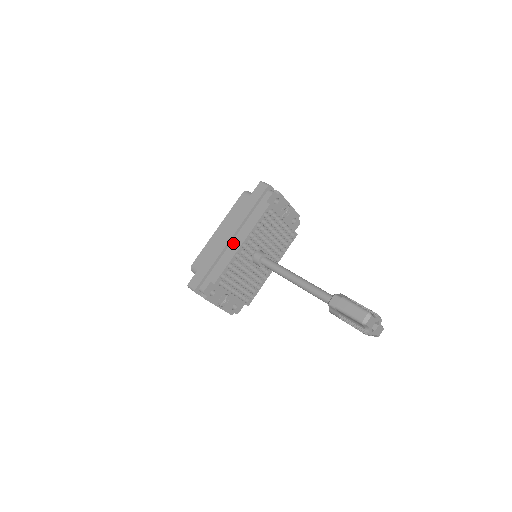
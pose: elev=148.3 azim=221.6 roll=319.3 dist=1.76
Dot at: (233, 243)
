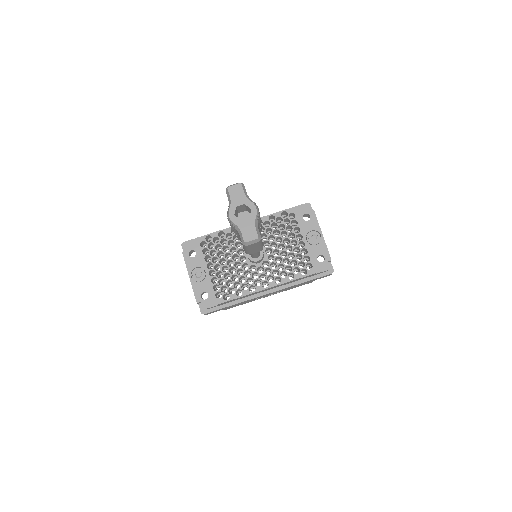
Dot at: occluded
